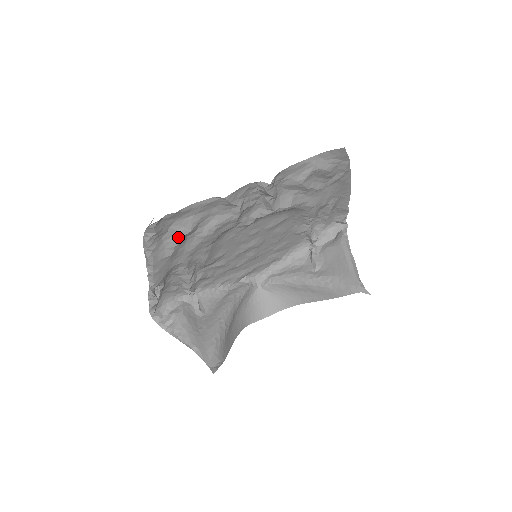
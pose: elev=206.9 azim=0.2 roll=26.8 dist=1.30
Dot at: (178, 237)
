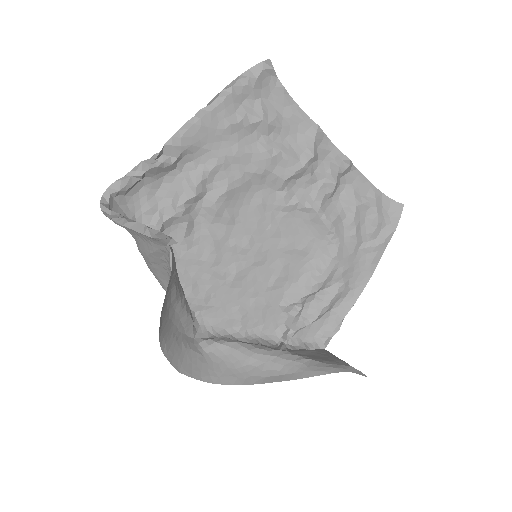
Dot at: (255, 115)
